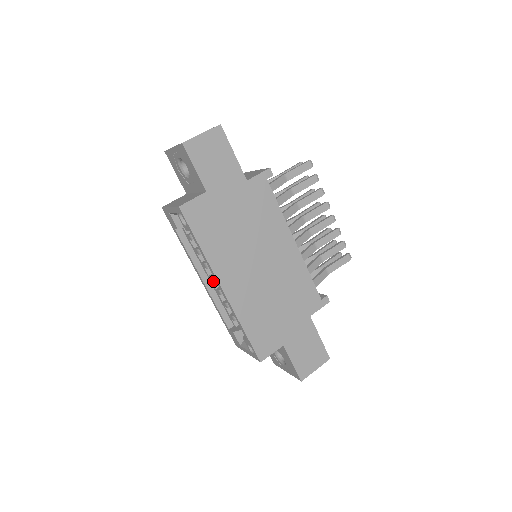
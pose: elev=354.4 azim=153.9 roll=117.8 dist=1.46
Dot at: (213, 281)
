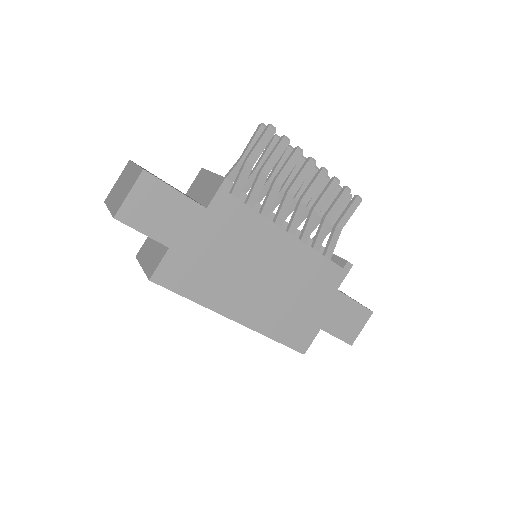
Dot at: occluded
